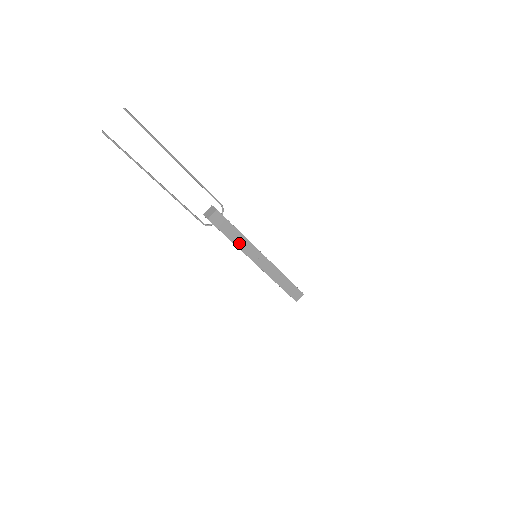
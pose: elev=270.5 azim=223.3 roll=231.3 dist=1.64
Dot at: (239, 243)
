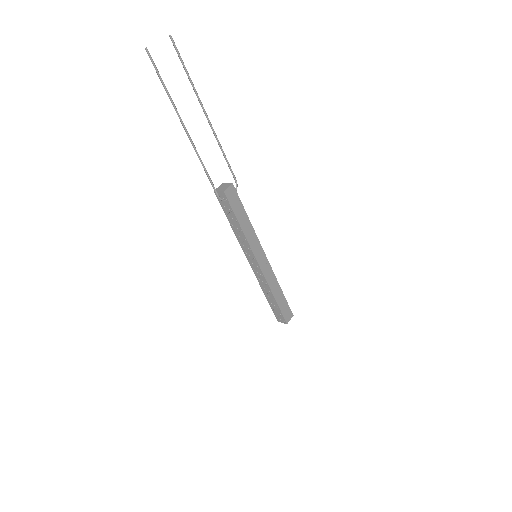
Dot at: (246, 231)
